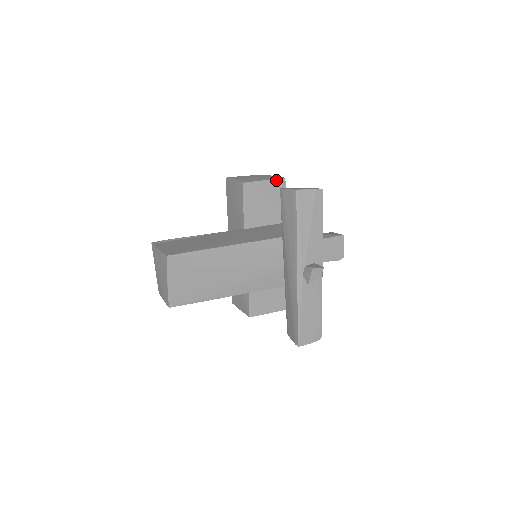
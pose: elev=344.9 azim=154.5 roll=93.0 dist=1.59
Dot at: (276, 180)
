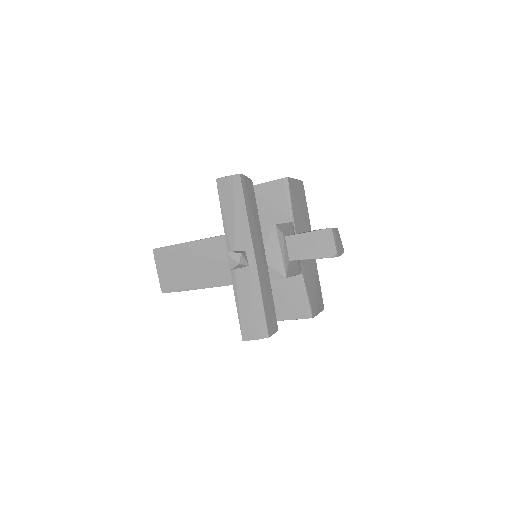
Dot at: (277, 181)
